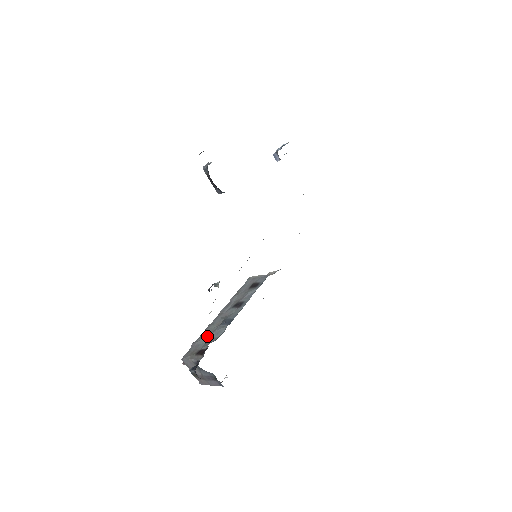
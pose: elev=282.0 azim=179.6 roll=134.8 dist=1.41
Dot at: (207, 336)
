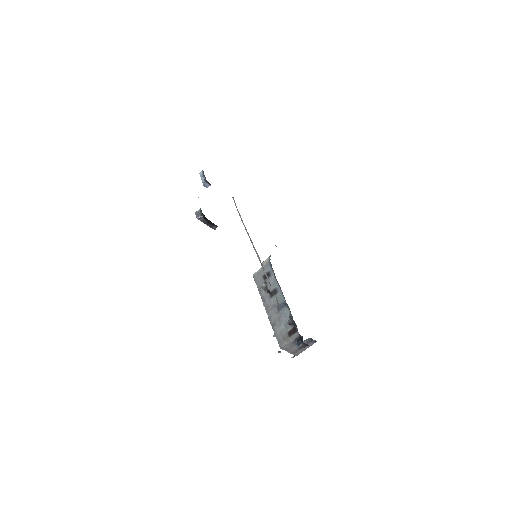
Dot at: (280, 324)
